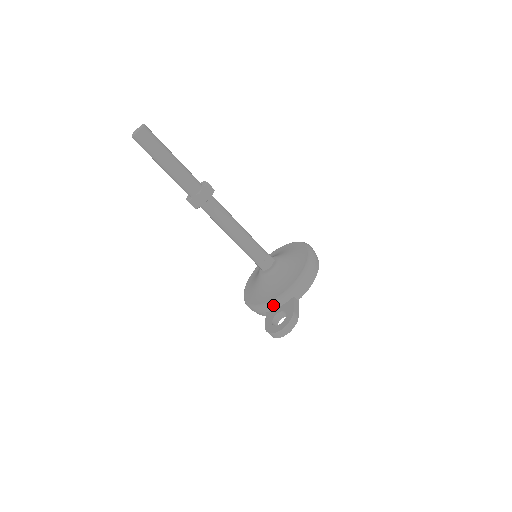
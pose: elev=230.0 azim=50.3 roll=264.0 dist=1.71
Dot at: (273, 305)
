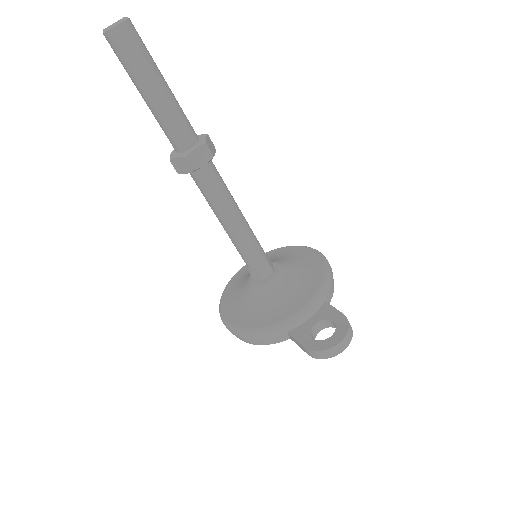
Dot at: (302, 317)
